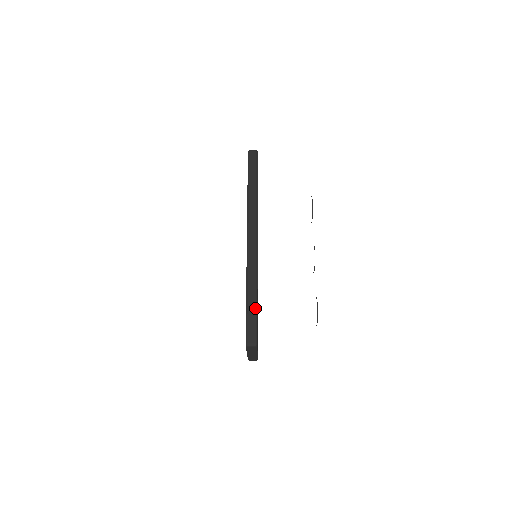
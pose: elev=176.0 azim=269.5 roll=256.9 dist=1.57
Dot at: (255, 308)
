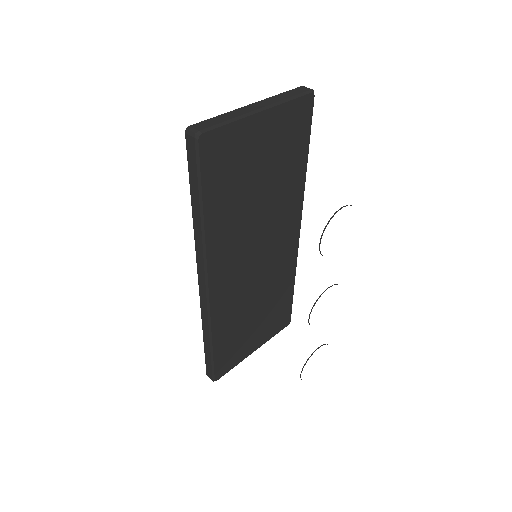
Dot at: (210, 354)
